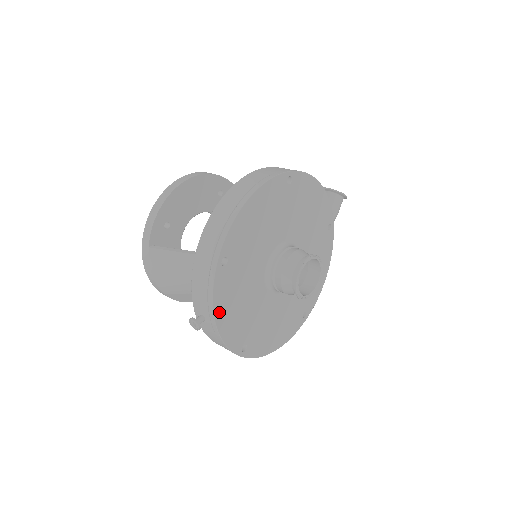
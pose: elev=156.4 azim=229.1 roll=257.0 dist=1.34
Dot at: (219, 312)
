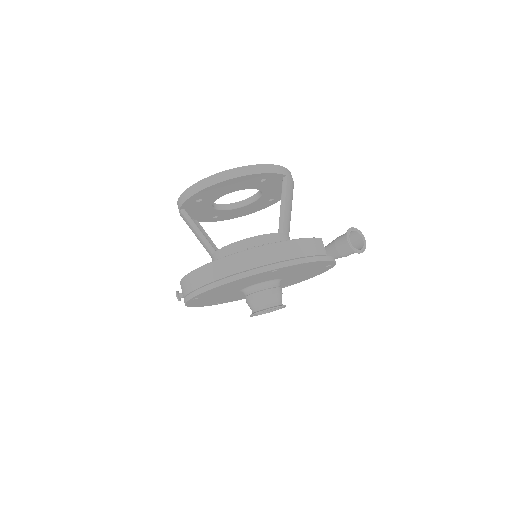
Dot at: (192, 305)
